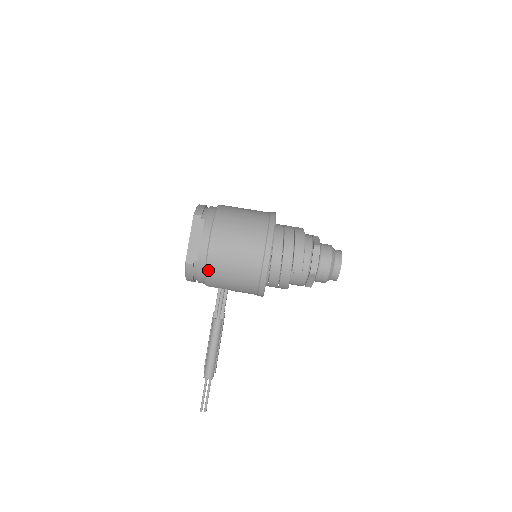
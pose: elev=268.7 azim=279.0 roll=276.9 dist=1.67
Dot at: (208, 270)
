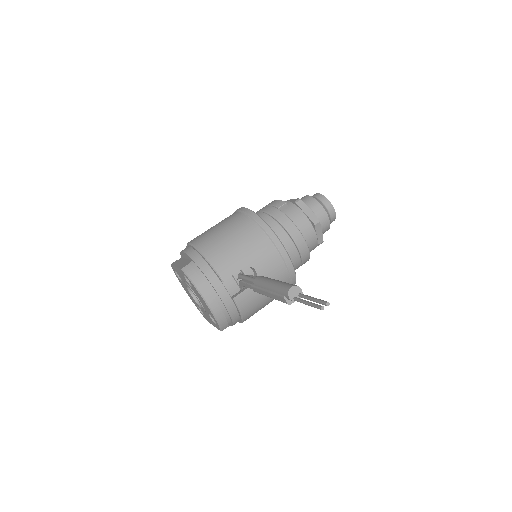
Dot at: (205, 253)
